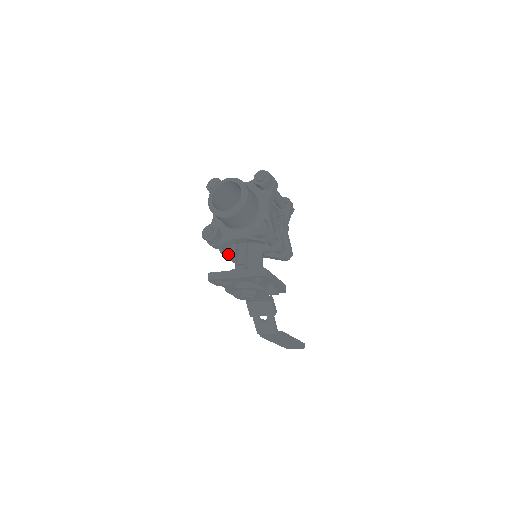
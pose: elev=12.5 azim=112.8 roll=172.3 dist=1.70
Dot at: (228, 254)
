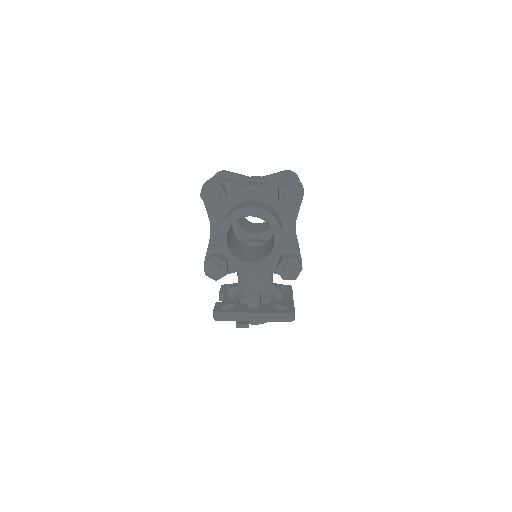
Dot at: occluded
